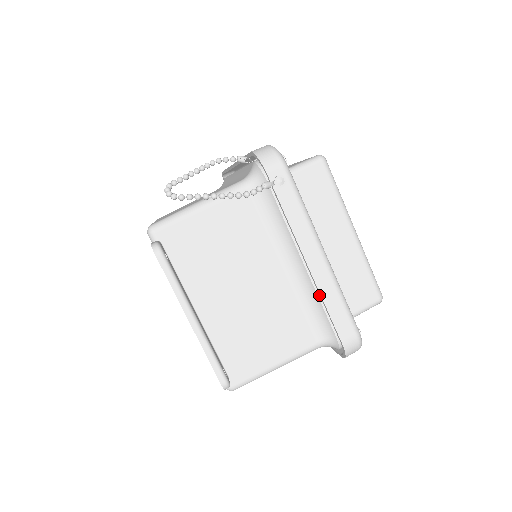
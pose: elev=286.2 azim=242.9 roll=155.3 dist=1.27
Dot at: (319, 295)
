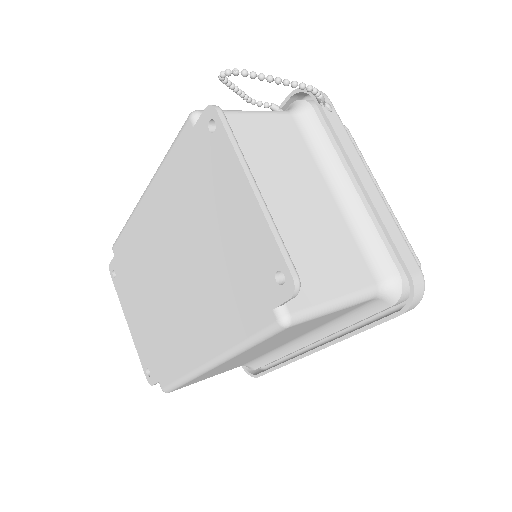
Dot at: (374, 223)
